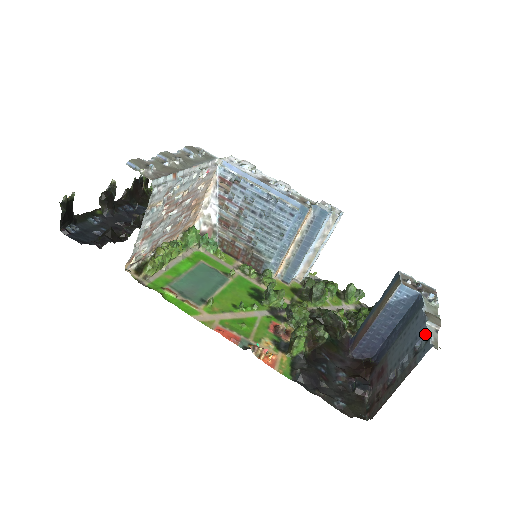
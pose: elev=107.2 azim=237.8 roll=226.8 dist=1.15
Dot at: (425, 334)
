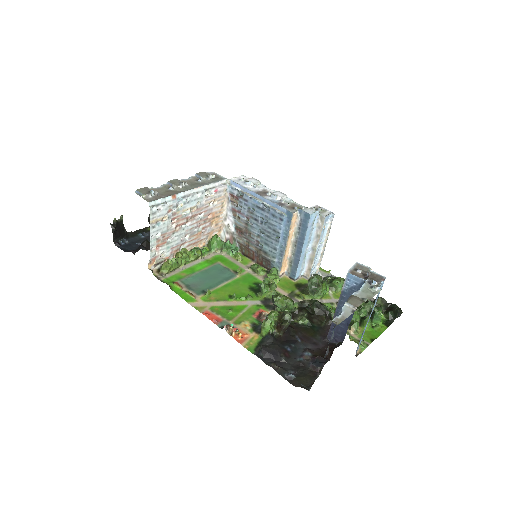
Dot at: (340, 313)
